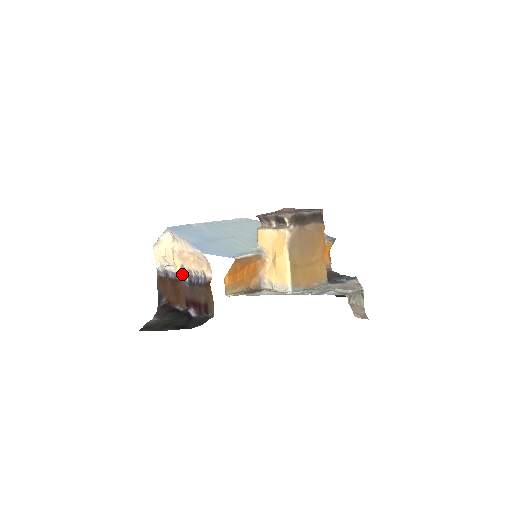
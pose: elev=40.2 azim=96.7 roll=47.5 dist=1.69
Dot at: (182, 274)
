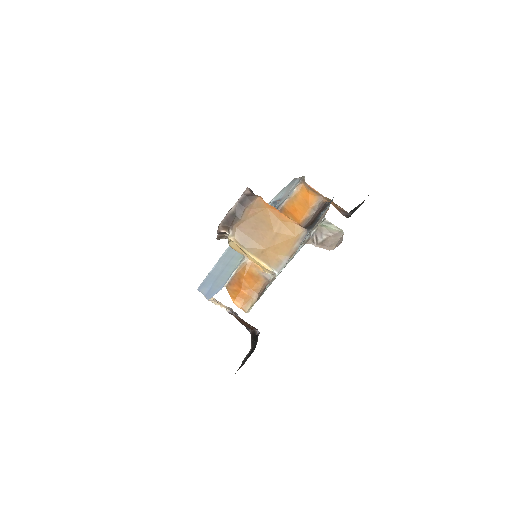
Dot at: occluded
